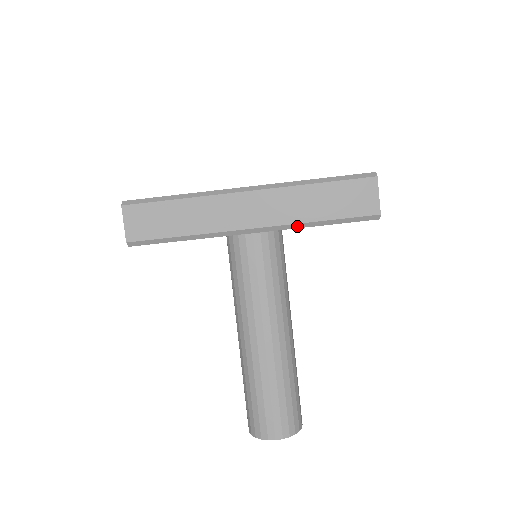
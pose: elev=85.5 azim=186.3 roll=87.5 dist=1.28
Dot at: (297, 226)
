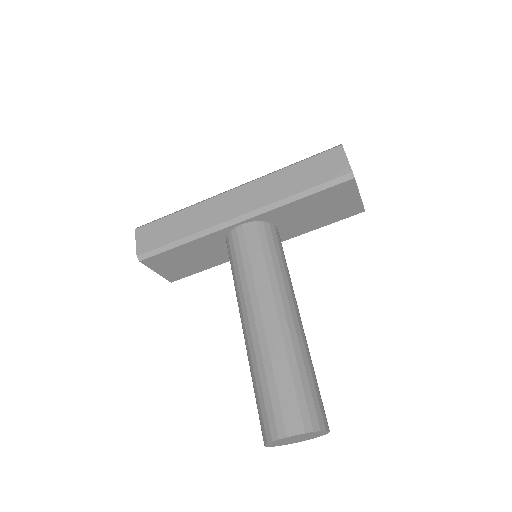
Dot at: (278, 204)
